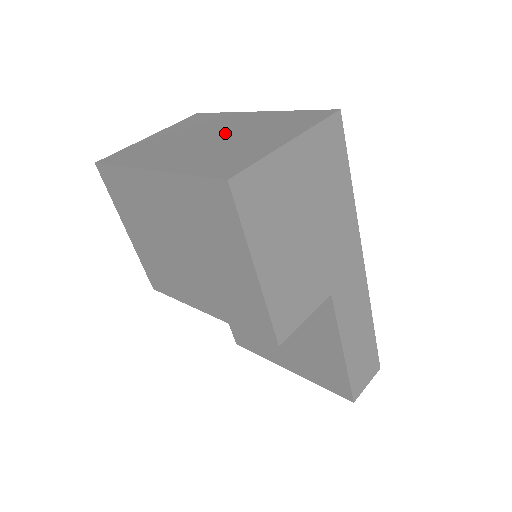
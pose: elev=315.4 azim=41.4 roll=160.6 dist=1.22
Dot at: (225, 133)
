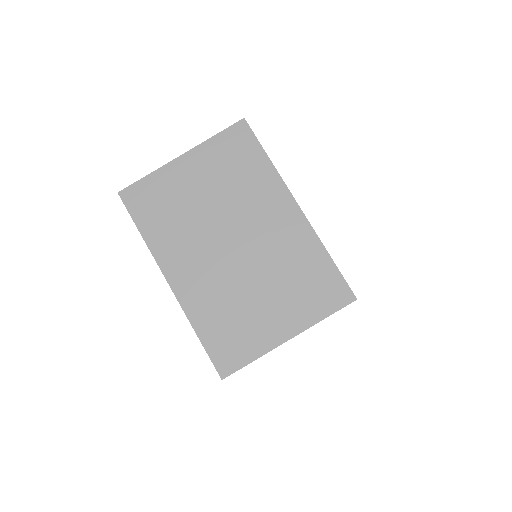
Dot at: (250, 248)
